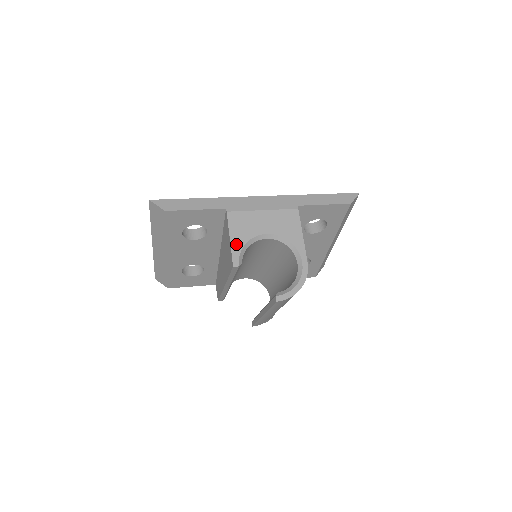
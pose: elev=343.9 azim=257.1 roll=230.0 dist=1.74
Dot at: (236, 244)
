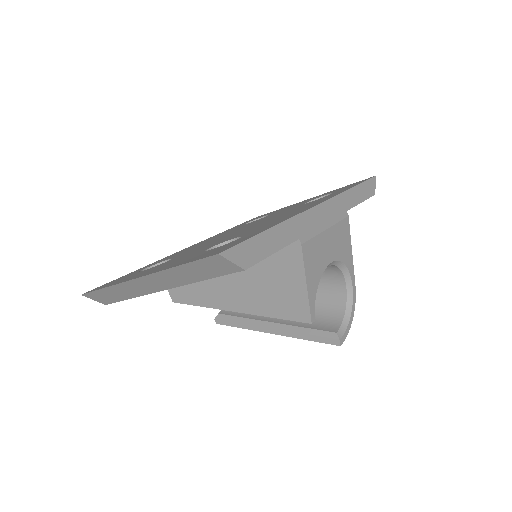
Dot at: (312, 290)
